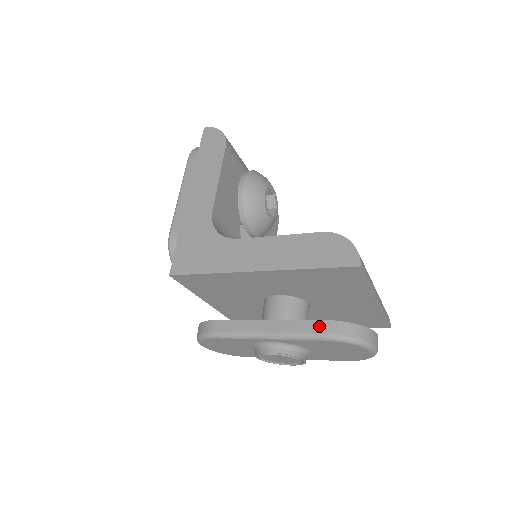
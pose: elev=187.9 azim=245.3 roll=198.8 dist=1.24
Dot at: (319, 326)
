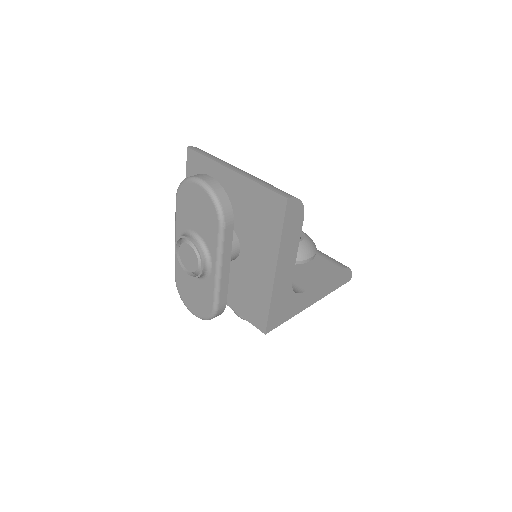
Dot at: occluded
